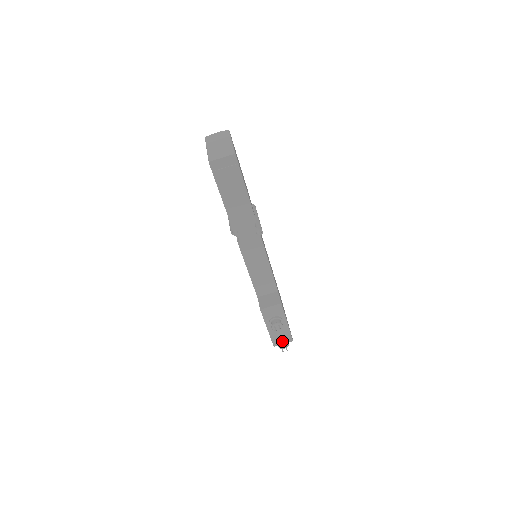
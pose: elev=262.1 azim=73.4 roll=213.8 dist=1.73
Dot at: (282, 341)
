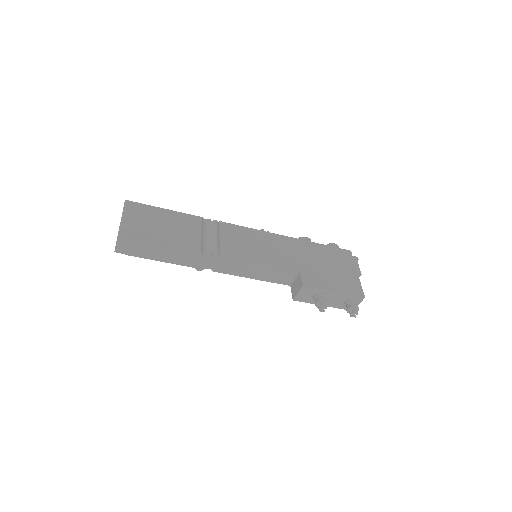
Dot at: (347, 308)
